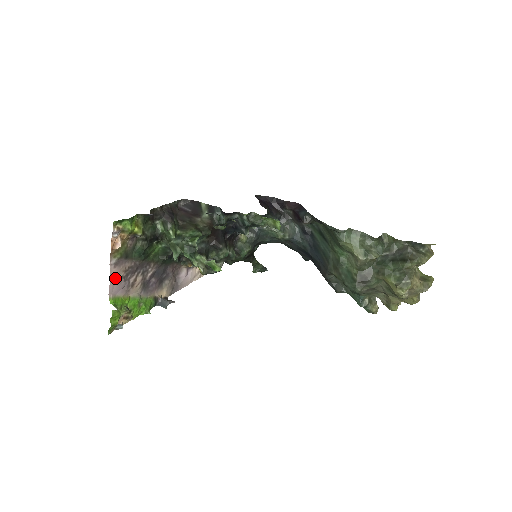
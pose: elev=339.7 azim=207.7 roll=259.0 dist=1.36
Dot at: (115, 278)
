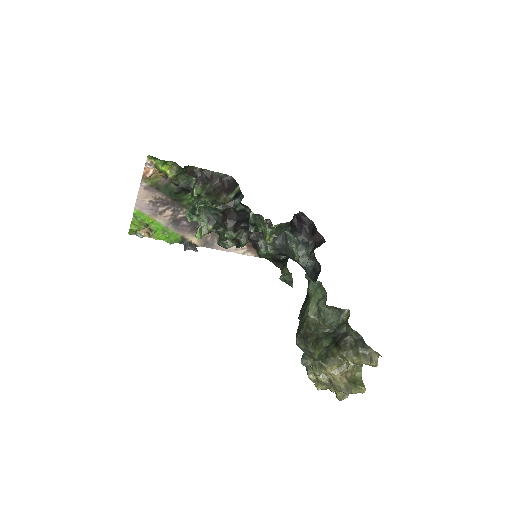
Dot at: (144, 198)
